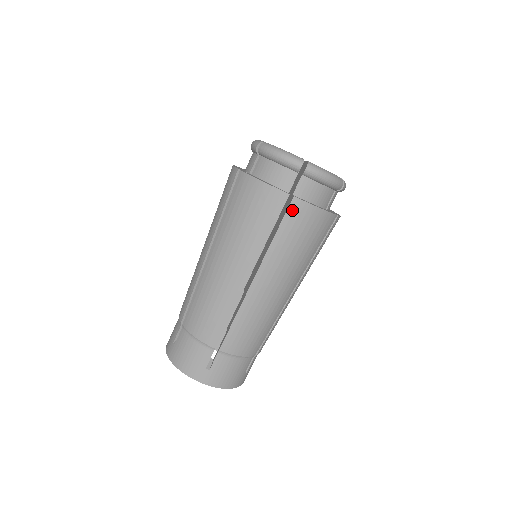
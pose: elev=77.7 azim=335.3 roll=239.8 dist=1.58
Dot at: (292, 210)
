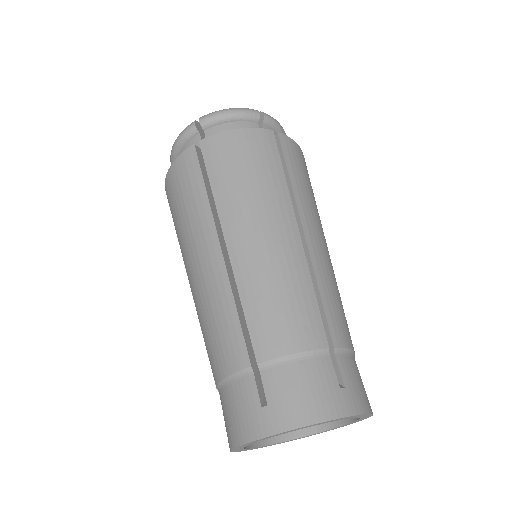
Dot at: (207, 152)
